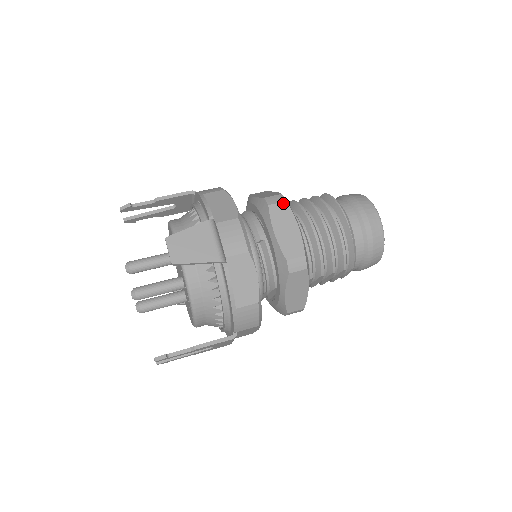
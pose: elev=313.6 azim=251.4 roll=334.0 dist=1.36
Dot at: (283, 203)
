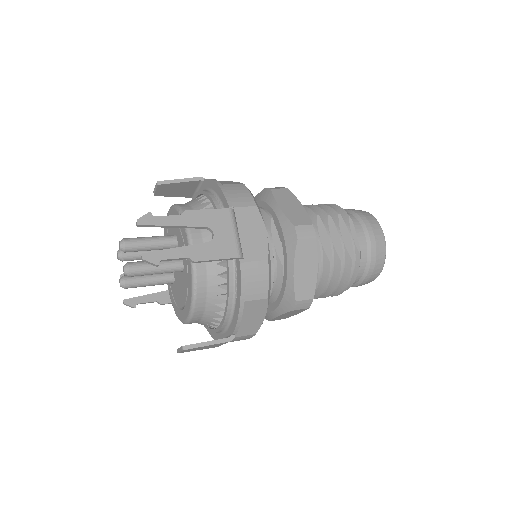
Dot at: occluded
